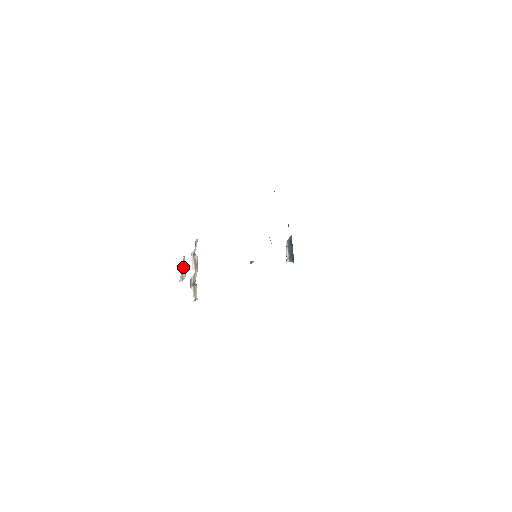
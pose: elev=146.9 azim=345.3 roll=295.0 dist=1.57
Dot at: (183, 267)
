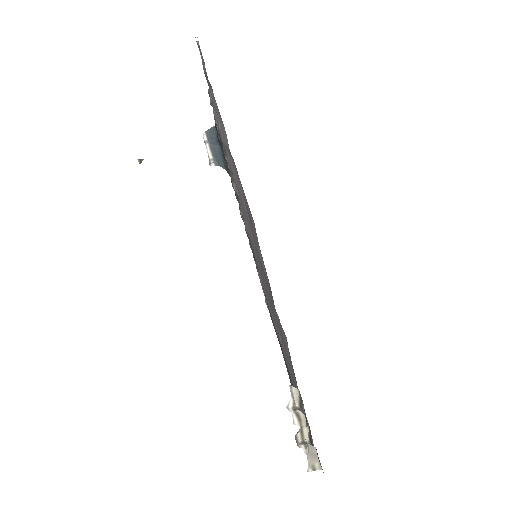
Dot at: (312, 458)
